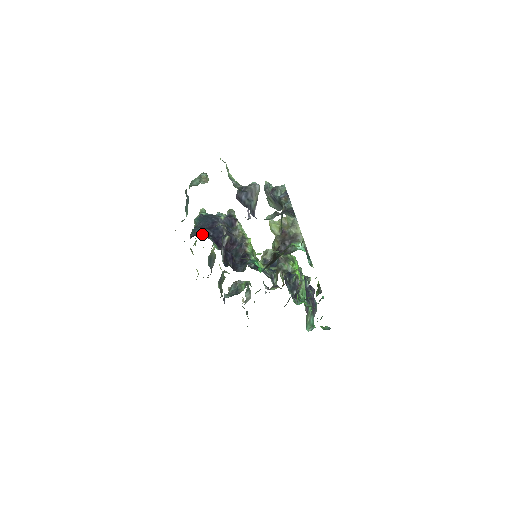
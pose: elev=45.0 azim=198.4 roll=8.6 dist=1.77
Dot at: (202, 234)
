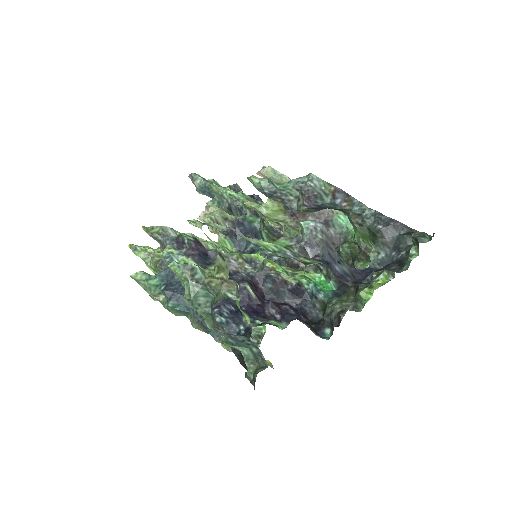
Dot at: (235, 326)
